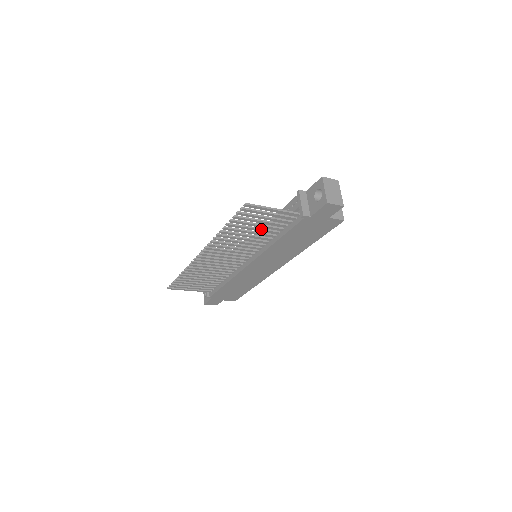
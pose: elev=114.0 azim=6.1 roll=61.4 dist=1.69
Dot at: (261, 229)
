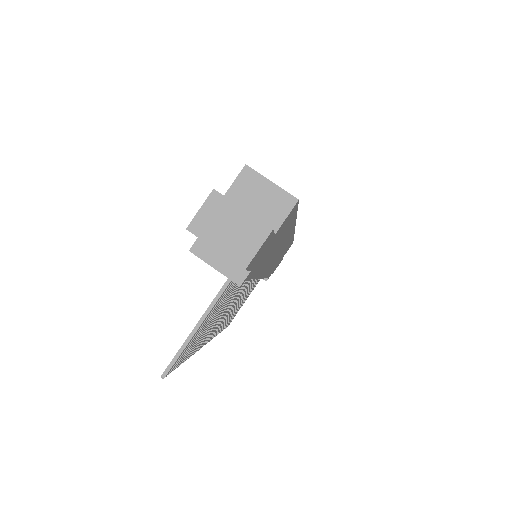
Dot at: (221, 306)
